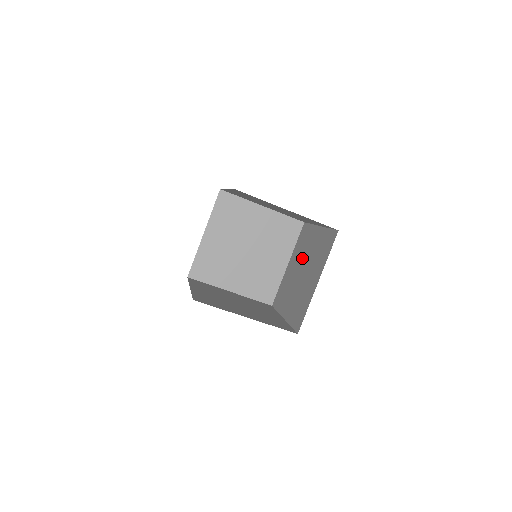
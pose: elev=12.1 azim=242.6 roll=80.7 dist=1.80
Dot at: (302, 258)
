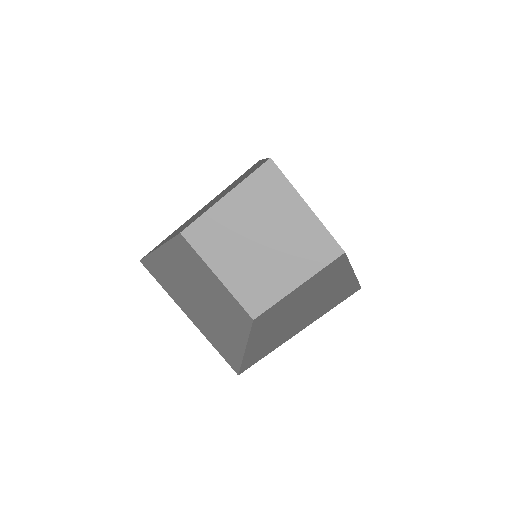
Dot at: (264, 221)
